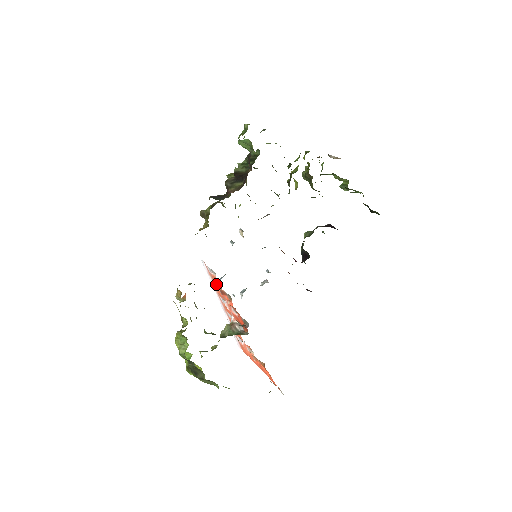
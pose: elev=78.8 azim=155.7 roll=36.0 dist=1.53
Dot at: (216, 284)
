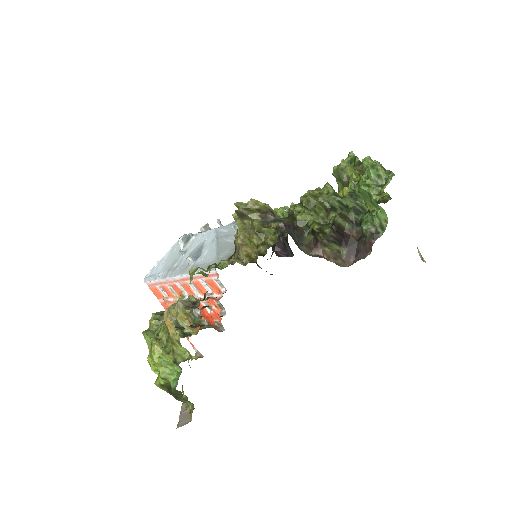
Dot at: (204, 281)
